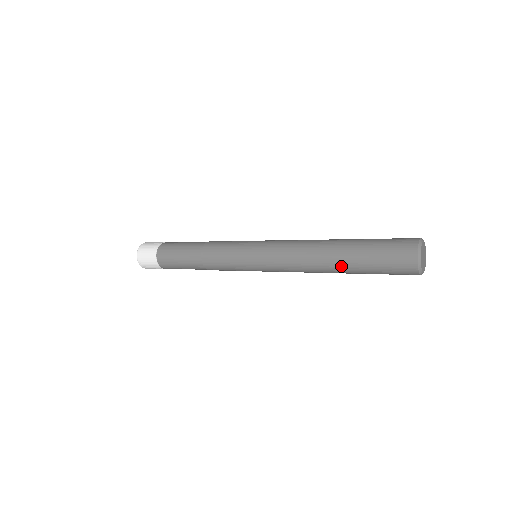
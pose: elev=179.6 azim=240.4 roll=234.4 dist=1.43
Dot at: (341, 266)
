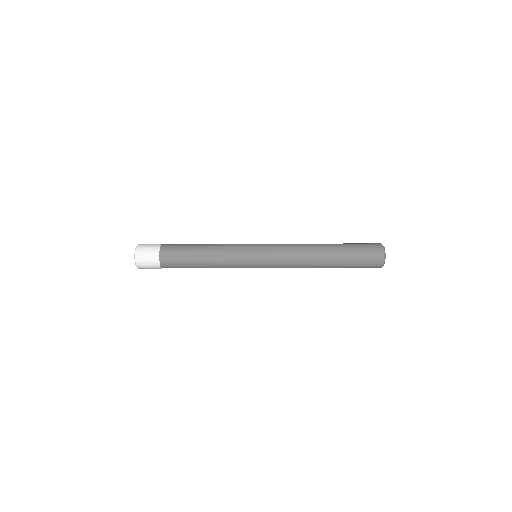
Dot at: (332, 258)
